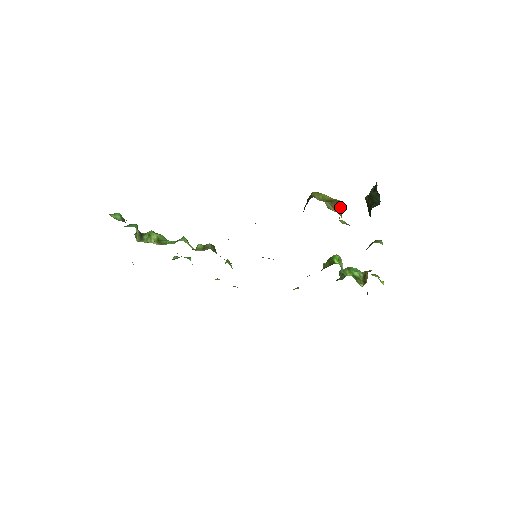
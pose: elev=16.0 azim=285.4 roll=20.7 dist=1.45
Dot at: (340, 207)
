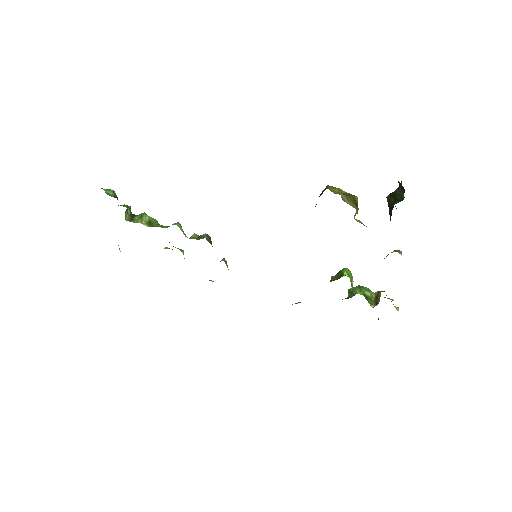
Dot at: (357, 203)
